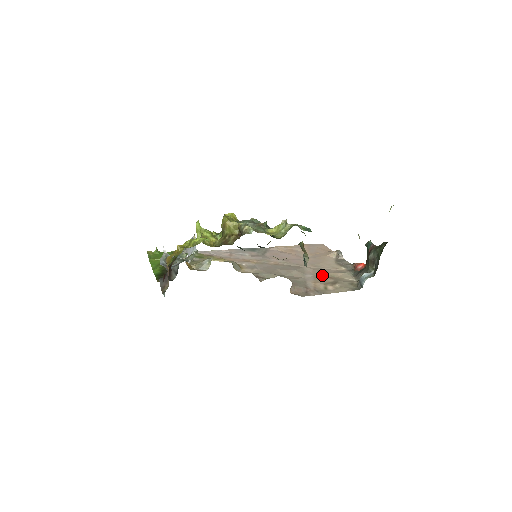
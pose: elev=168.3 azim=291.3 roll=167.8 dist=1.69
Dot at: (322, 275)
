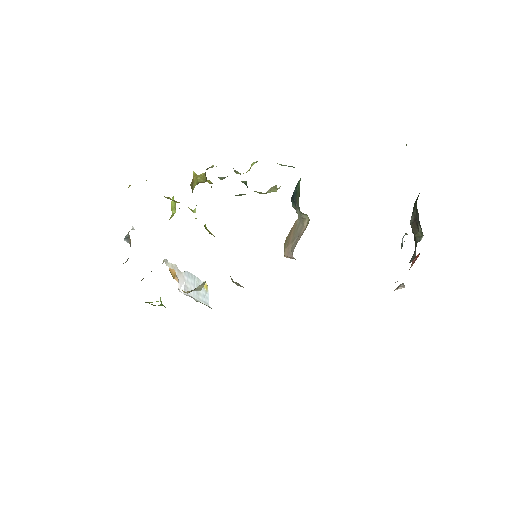
Dot at: occluded
